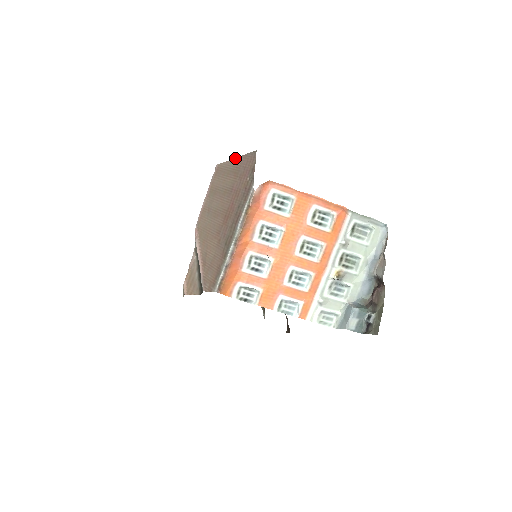
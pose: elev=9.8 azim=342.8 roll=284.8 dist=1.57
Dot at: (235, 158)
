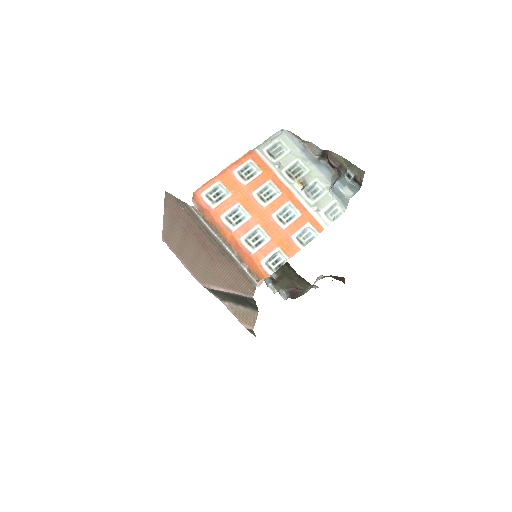
Dot at: (163, 216)
